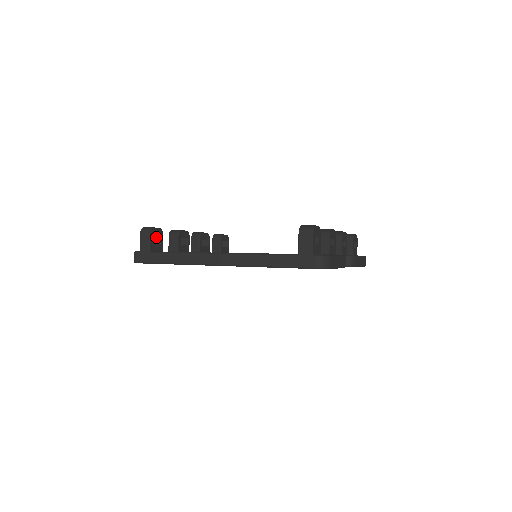
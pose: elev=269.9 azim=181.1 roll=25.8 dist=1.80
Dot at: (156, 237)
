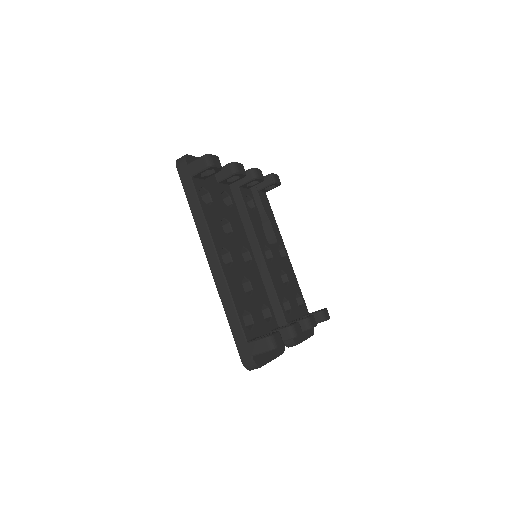
Dot at: occluded
